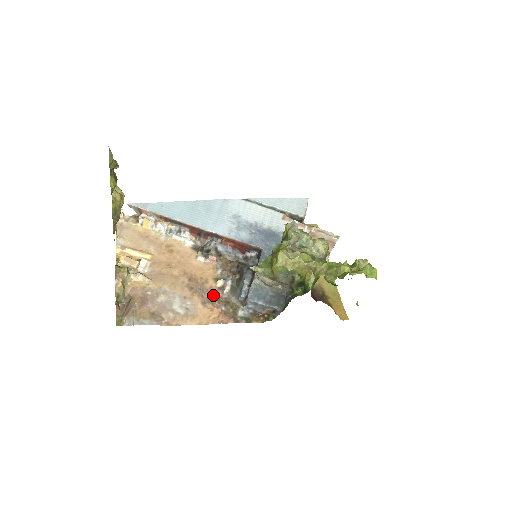
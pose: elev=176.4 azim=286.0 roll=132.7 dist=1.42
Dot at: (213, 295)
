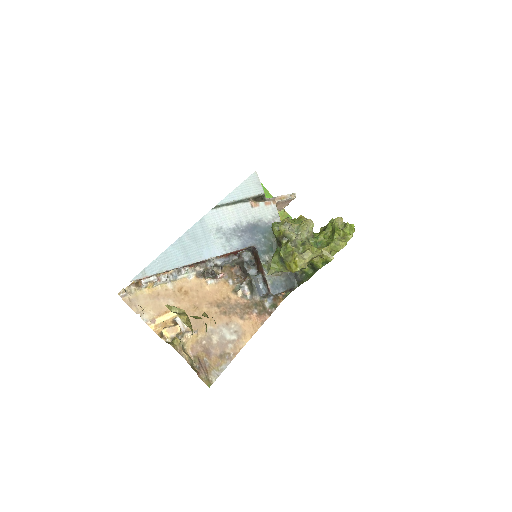
Dot at: (242, 306)
